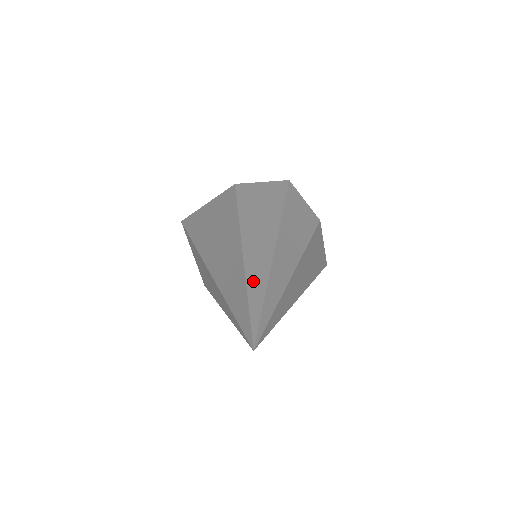
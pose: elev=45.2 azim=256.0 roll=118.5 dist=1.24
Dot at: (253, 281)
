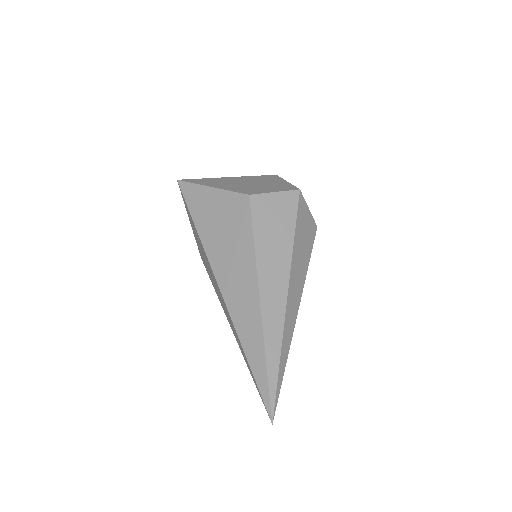
Dot at: (270, 349)
